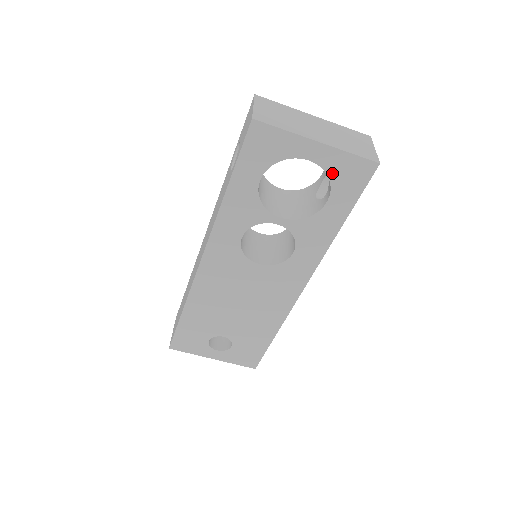
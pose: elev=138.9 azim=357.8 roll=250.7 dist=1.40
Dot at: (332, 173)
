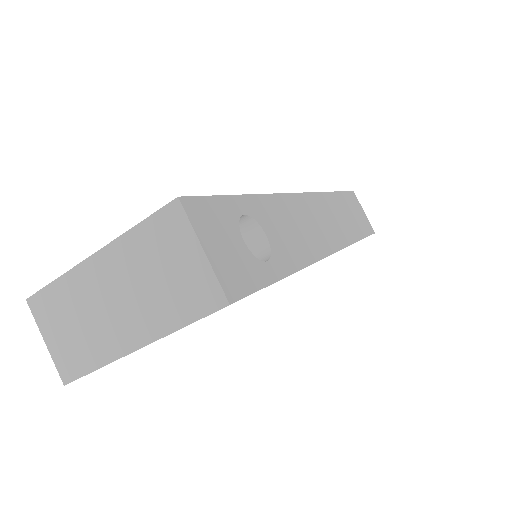
Dot at: occluded
